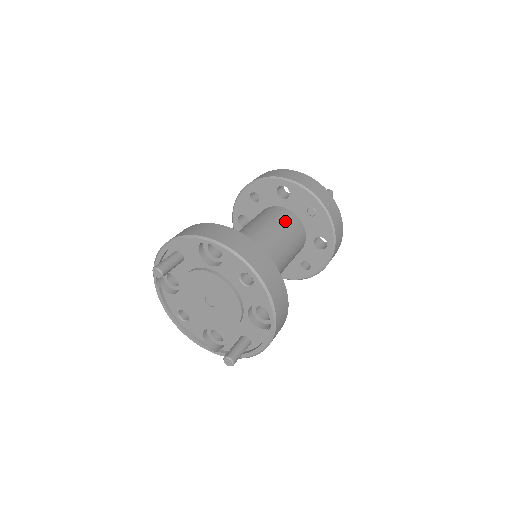
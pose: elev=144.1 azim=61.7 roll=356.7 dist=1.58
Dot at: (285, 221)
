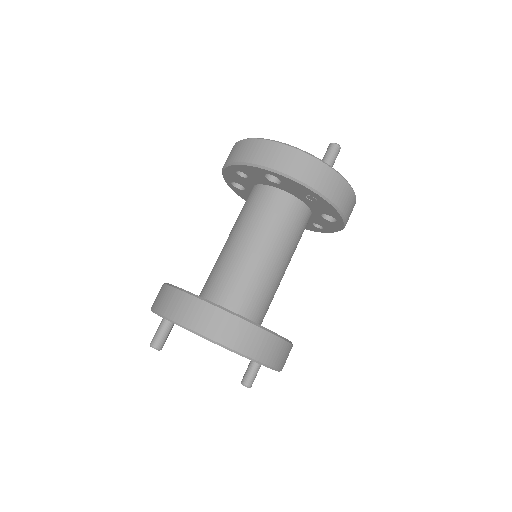
Dot at: (281, 215)
